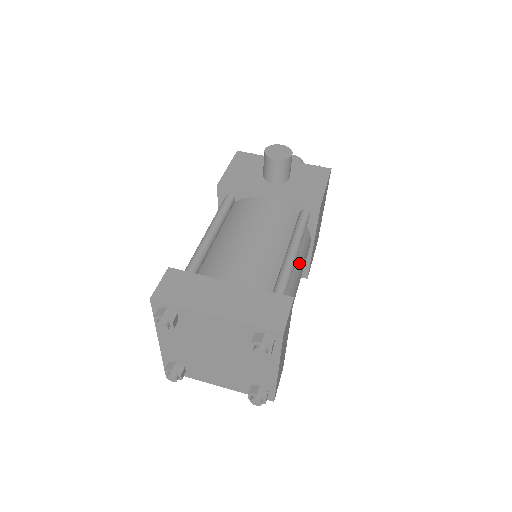
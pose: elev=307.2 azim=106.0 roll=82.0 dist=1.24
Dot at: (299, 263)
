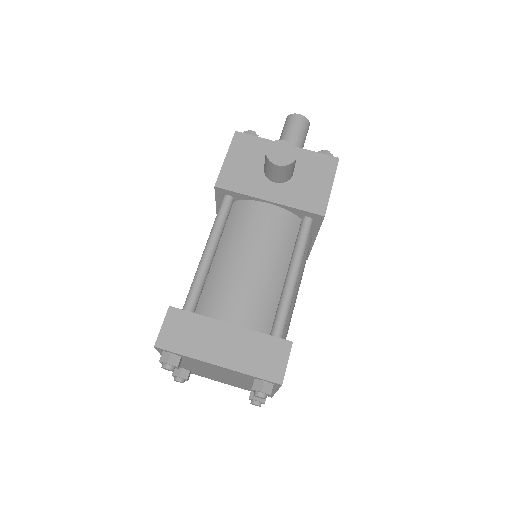
Dot at: (299, 275)
